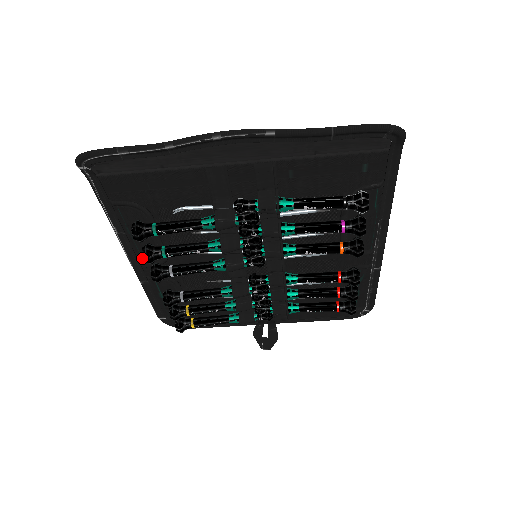
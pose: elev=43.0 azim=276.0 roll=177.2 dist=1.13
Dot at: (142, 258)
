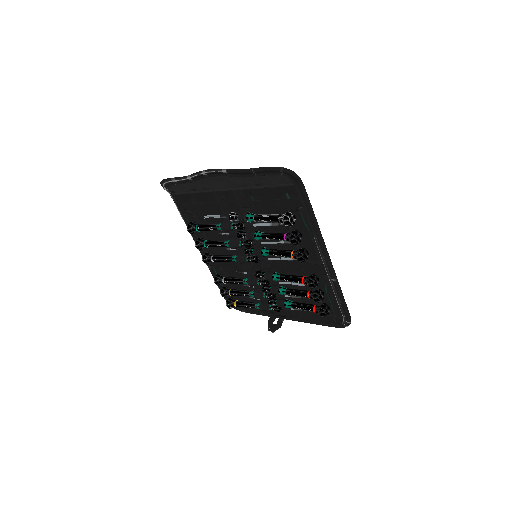
Dot at: (203, 249)
